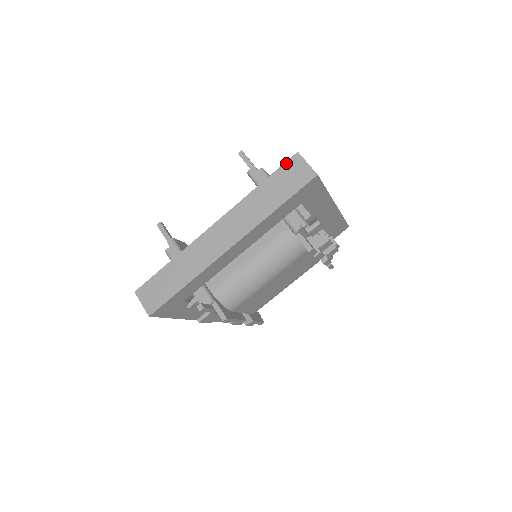
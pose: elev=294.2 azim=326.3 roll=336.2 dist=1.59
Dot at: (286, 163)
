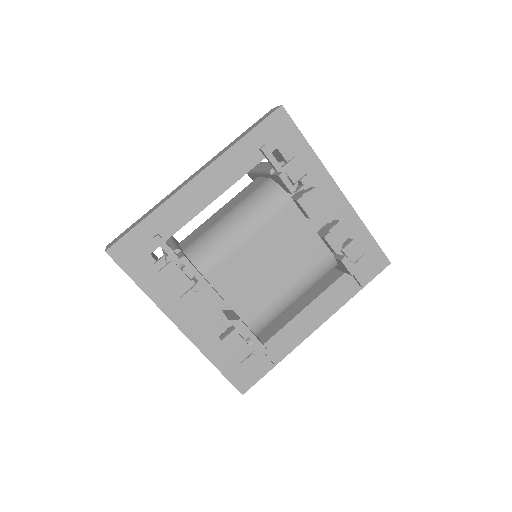
Dot at: (261, 118)
